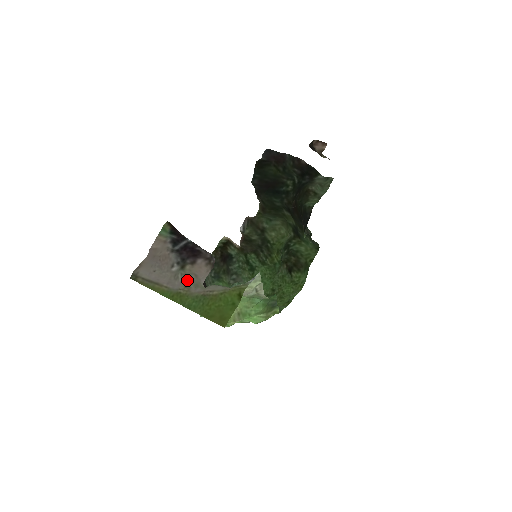
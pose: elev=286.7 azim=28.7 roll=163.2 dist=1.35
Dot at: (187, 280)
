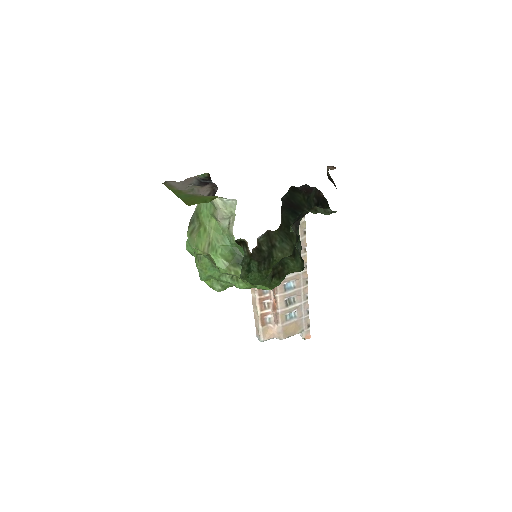
Dot at: (191, 189)
